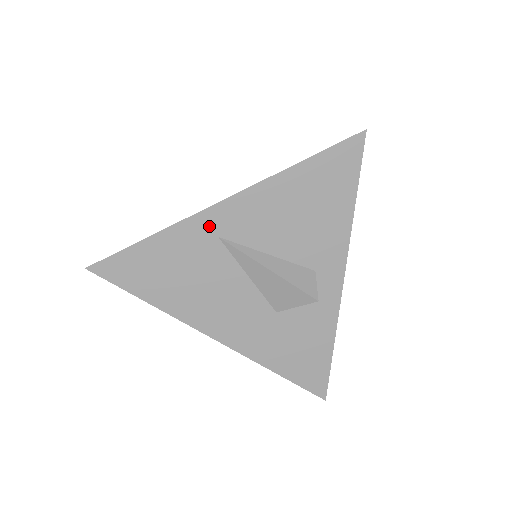
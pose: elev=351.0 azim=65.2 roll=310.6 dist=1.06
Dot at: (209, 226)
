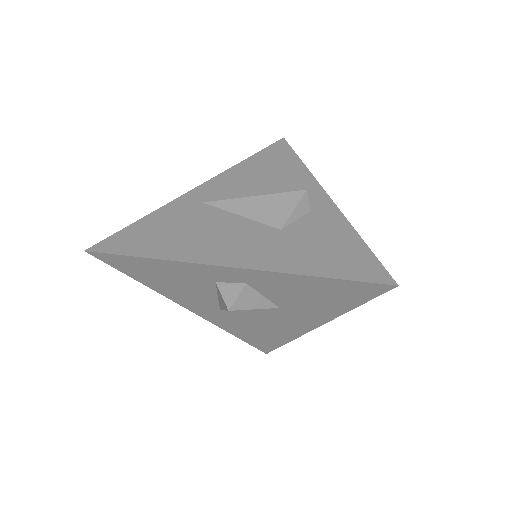
Dot at: (193, 200)
